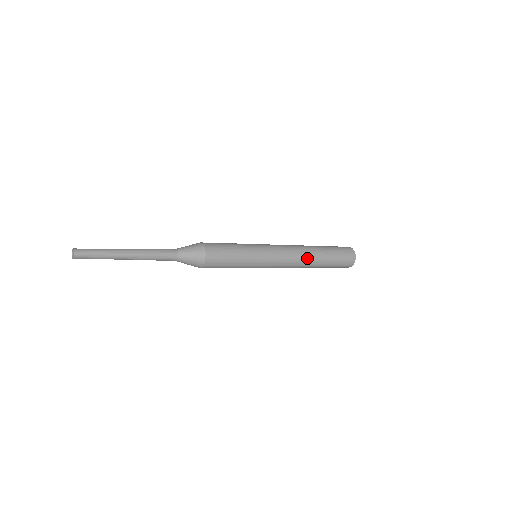
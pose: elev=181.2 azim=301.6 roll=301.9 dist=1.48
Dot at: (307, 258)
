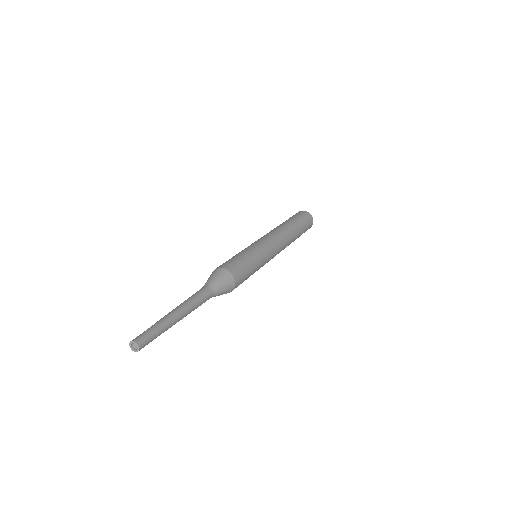
Dot at: (288, 245)
